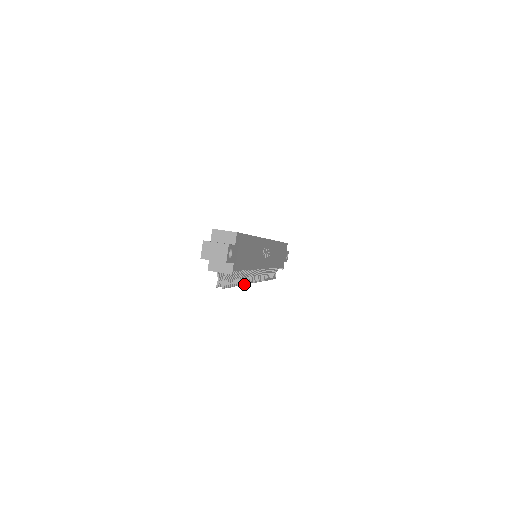
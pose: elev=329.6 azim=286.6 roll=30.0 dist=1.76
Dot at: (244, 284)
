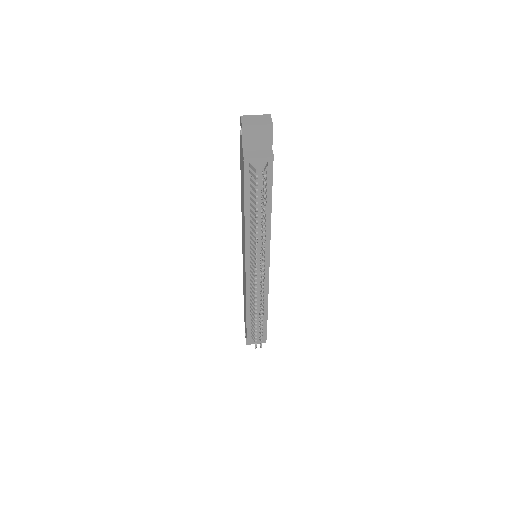
Dot at: (263, 243)
